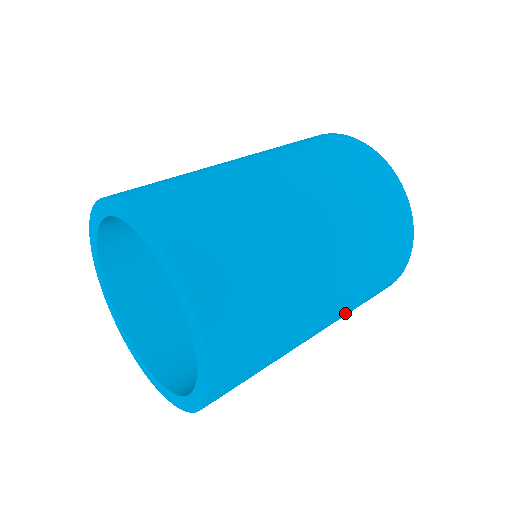
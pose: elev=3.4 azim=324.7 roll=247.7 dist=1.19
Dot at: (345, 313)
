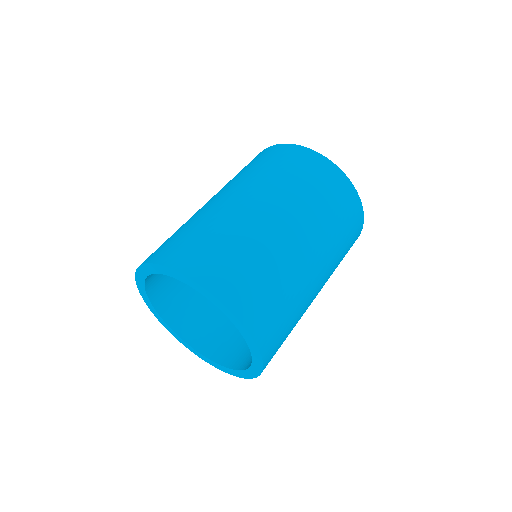
Dot at: (323, 229)
